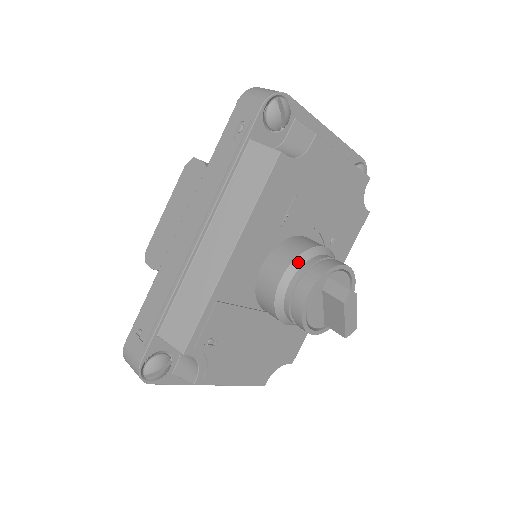
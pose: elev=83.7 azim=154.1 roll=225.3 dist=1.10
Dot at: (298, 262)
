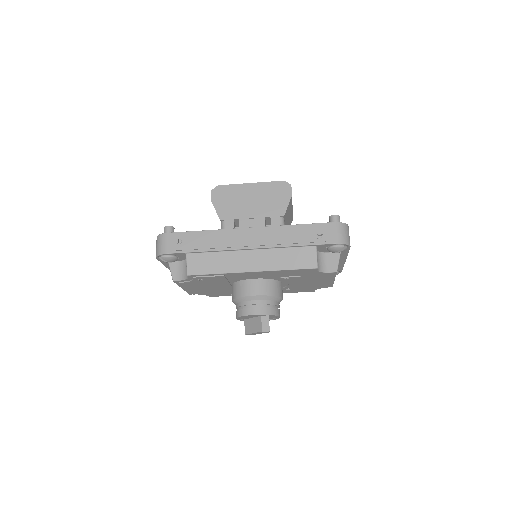
Dot at: (268, 298)
